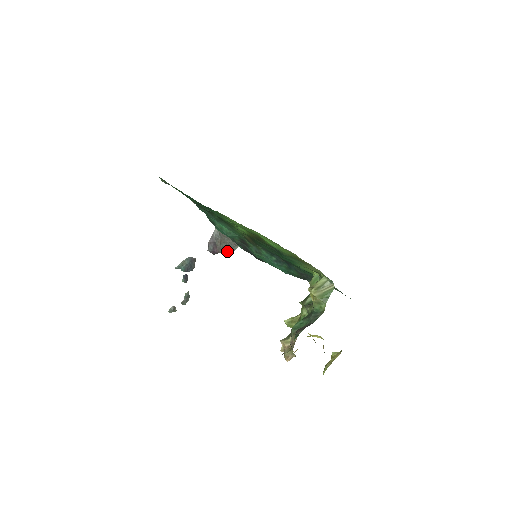
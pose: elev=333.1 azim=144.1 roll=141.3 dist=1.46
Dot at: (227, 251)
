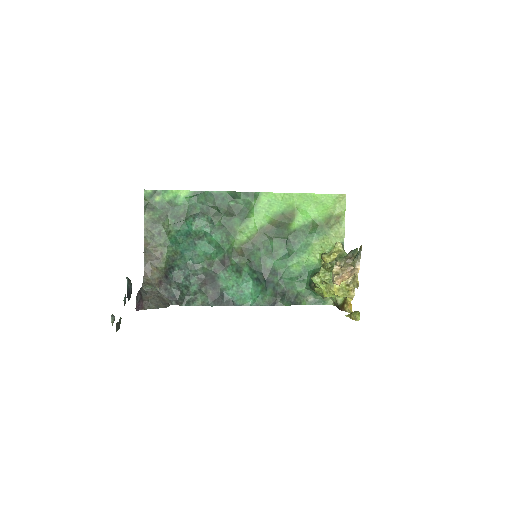
Dot at: (156, 307)
